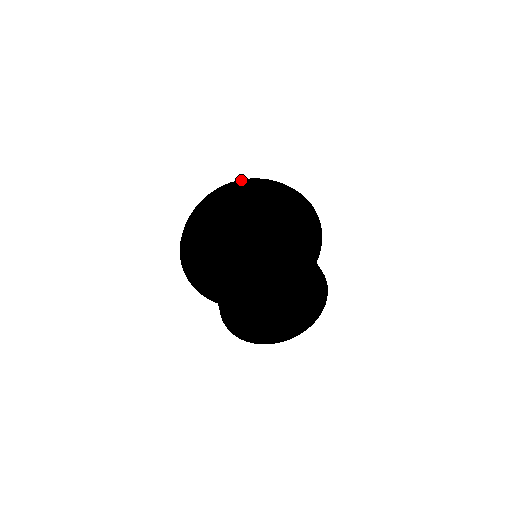
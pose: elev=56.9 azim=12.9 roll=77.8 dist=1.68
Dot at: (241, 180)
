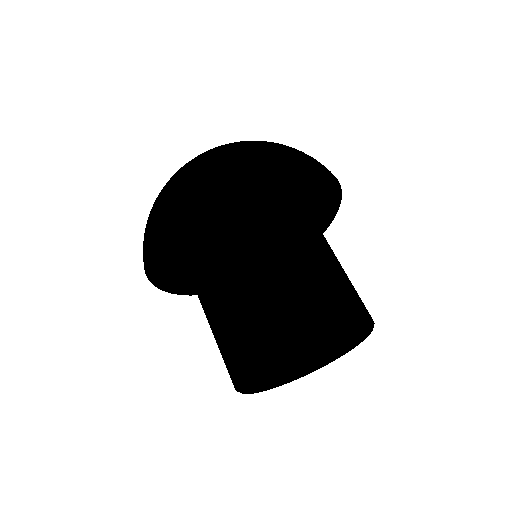
Dot at: occluded
